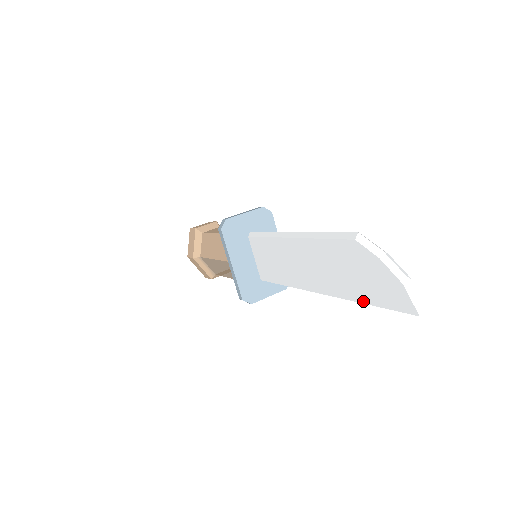
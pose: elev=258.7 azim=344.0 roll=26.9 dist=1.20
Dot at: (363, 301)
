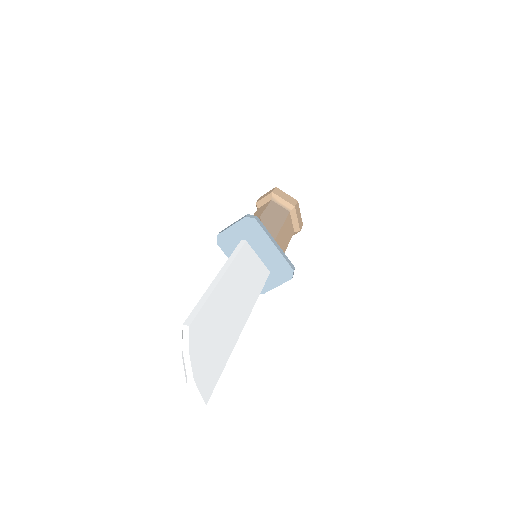
Dot at: occluded
